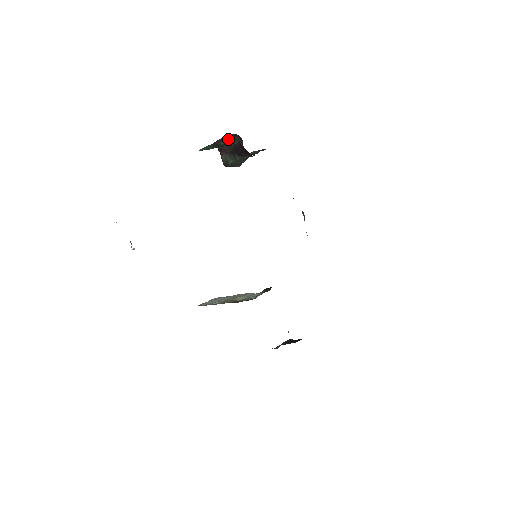
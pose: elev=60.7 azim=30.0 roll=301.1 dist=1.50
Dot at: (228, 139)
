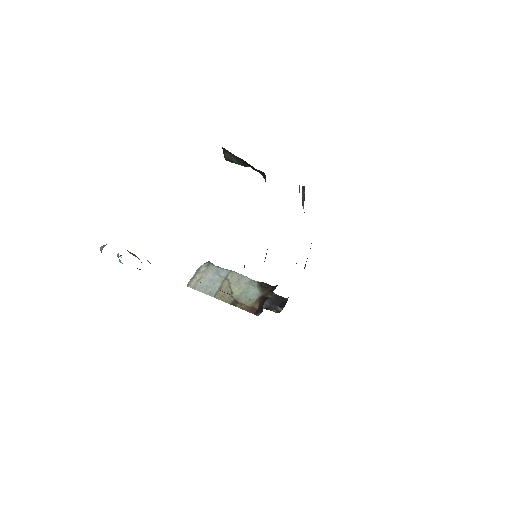
Dot at: occluded
